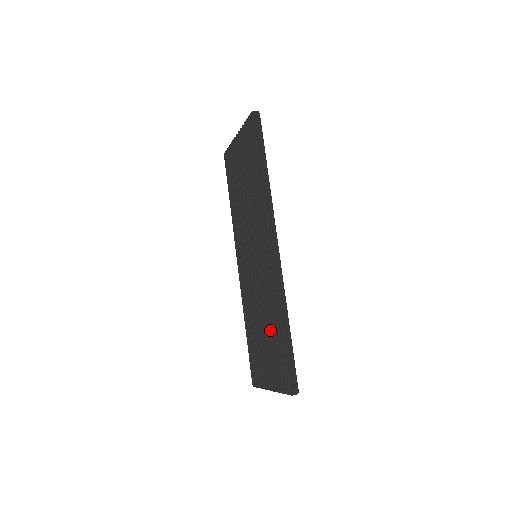
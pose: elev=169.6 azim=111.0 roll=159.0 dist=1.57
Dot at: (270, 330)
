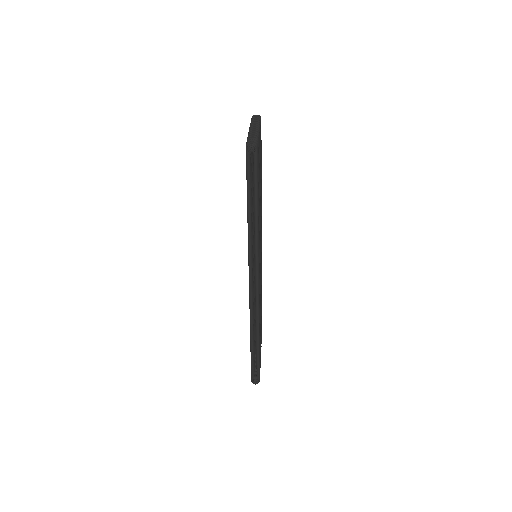
Dot at: occluded
